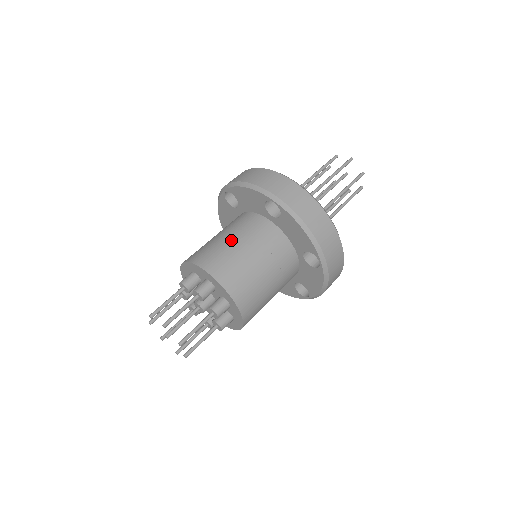
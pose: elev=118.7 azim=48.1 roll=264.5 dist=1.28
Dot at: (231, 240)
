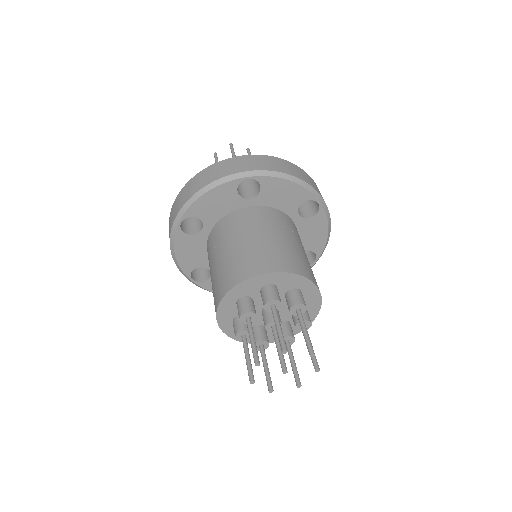
Dot at: (242, 241)
